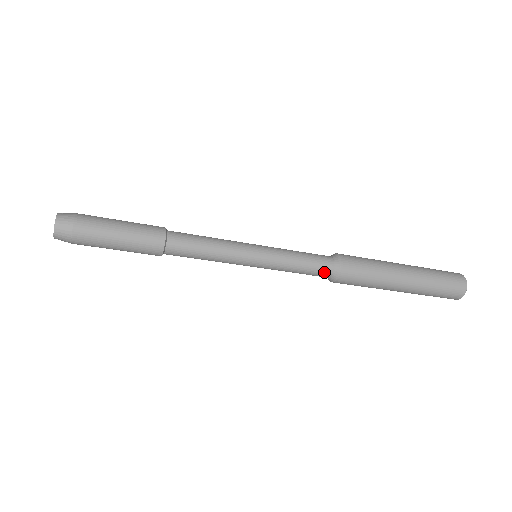
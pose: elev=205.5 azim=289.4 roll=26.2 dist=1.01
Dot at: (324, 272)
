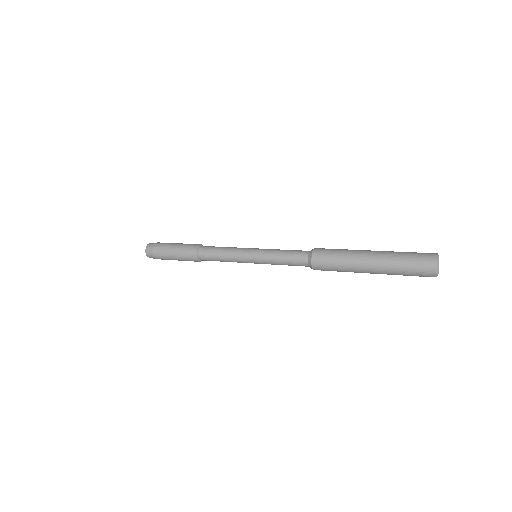
Dot at: occluded
